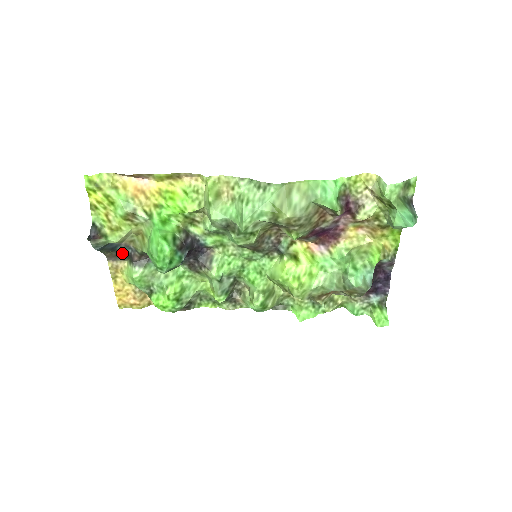
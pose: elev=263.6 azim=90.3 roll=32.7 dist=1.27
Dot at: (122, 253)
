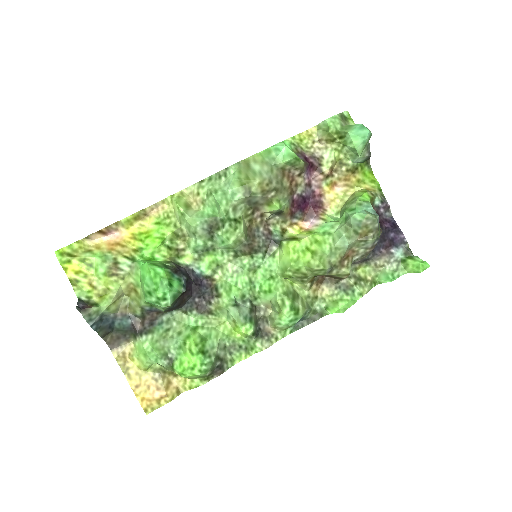
Dot at: (122, 329)
